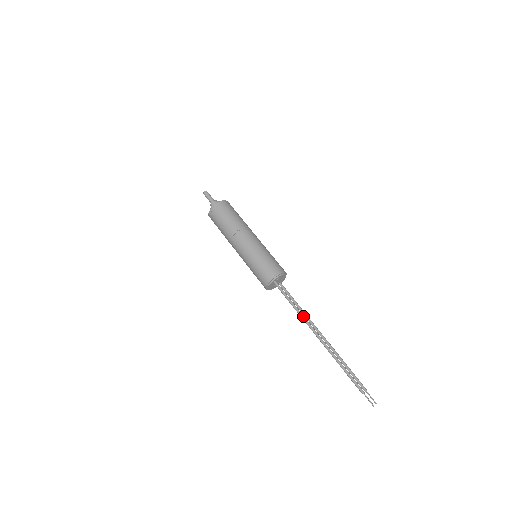
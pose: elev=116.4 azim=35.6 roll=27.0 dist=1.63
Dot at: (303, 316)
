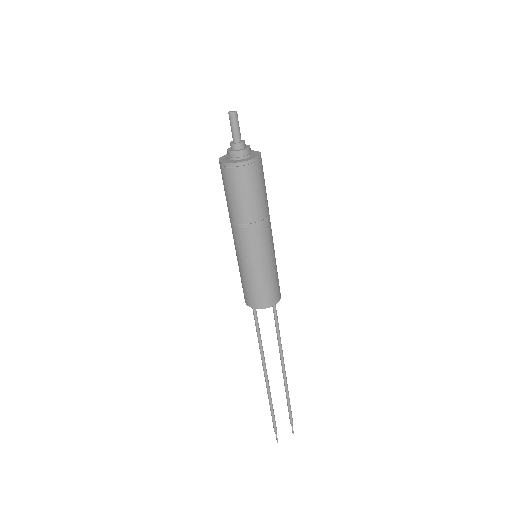
Dot at: (261, 353)
